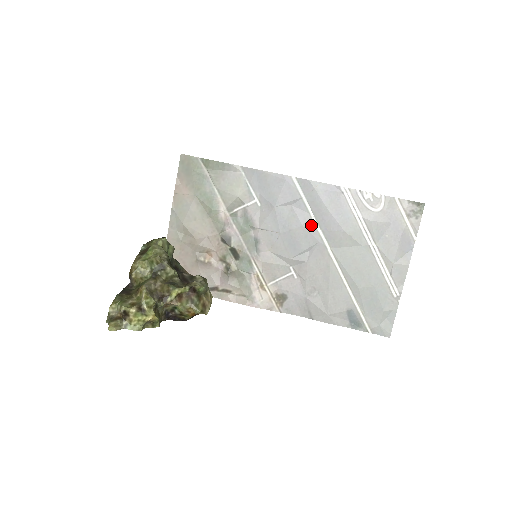
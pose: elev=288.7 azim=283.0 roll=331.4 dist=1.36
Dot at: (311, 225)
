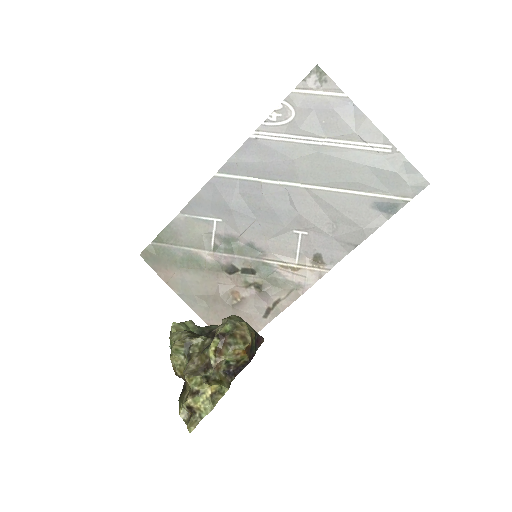
Dot at: (267, 187)
